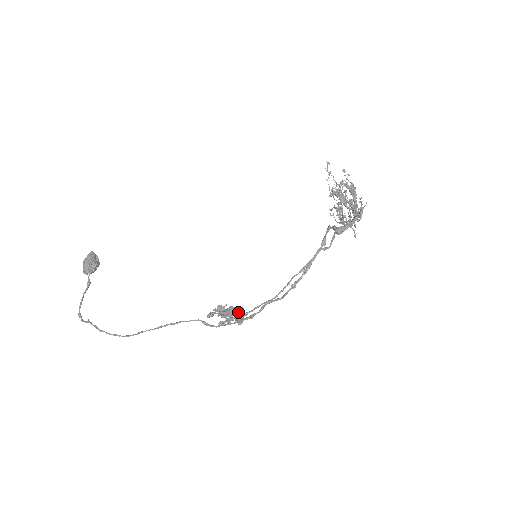
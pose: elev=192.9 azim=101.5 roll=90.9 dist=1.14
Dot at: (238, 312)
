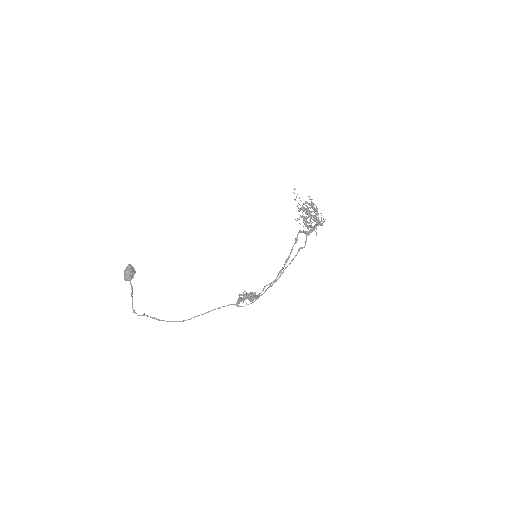
Dot at: occluded
